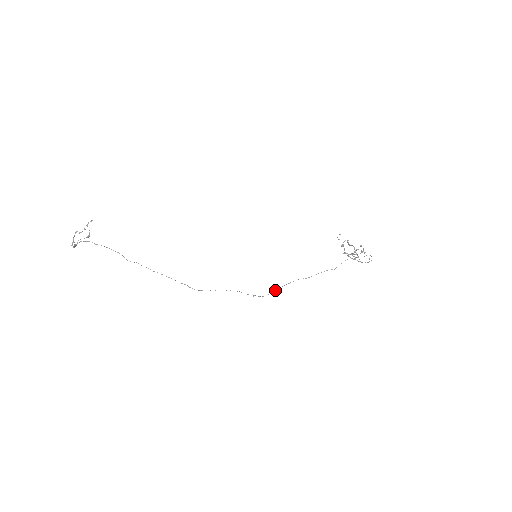
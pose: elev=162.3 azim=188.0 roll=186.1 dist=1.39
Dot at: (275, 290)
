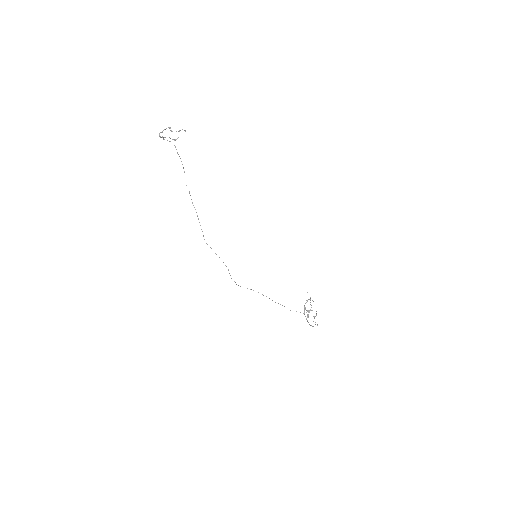
Dot at: (247, 288)
